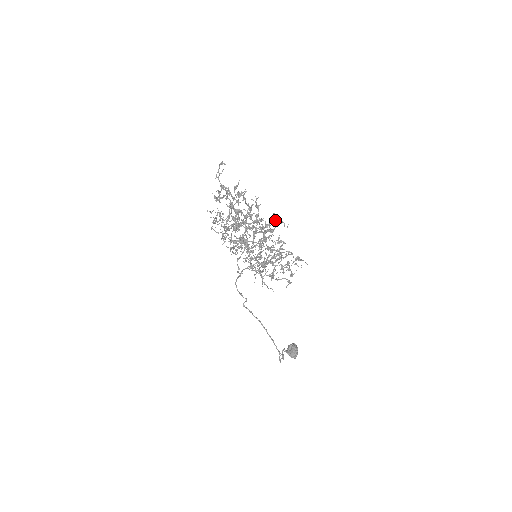
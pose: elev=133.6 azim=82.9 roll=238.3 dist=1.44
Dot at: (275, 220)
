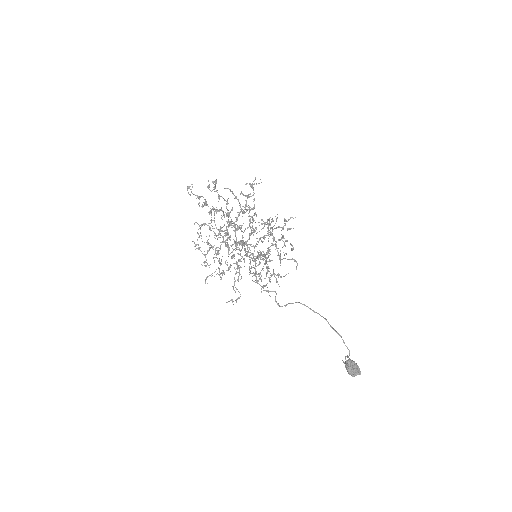
Dot at: (250, 185)
